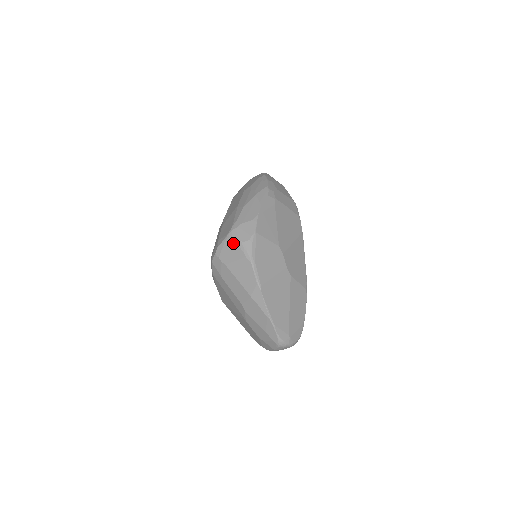
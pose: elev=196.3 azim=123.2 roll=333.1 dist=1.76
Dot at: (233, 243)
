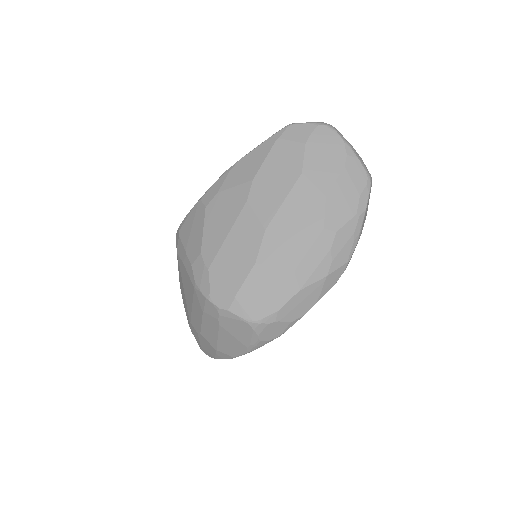
Dot at: (249, 332)
